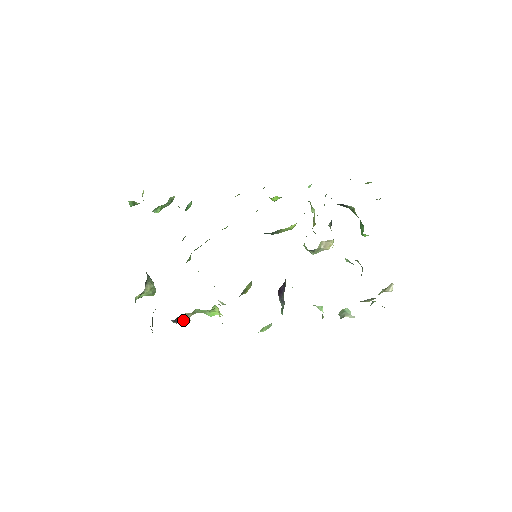
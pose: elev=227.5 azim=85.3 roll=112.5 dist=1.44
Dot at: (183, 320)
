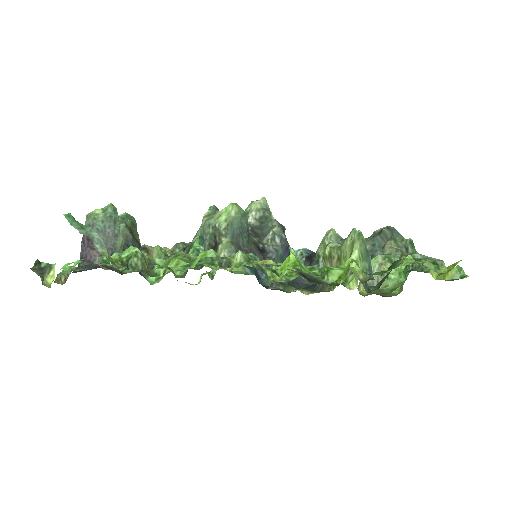
Dot at: occluded
